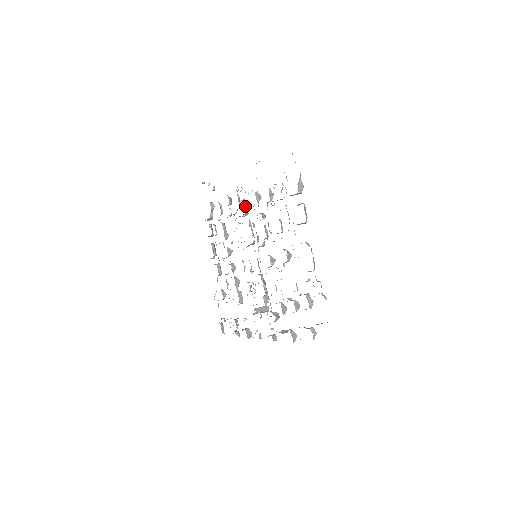
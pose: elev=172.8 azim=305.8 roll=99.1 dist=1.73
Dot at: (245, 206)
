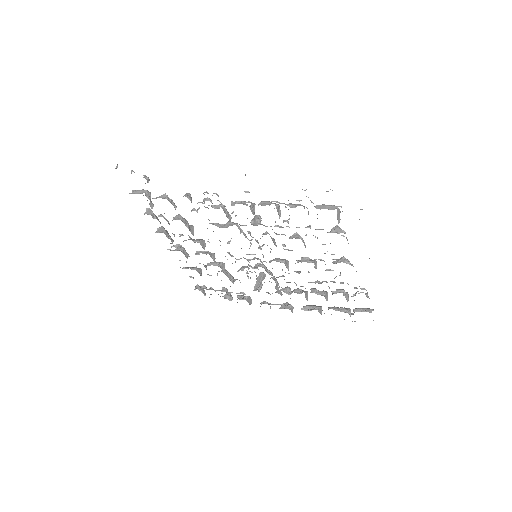
Dot at: (227, 212)
